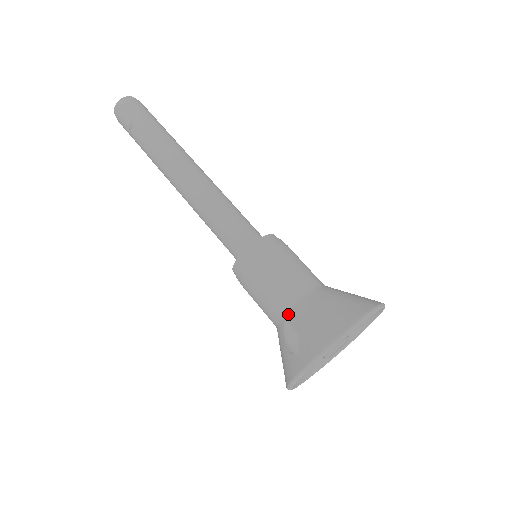
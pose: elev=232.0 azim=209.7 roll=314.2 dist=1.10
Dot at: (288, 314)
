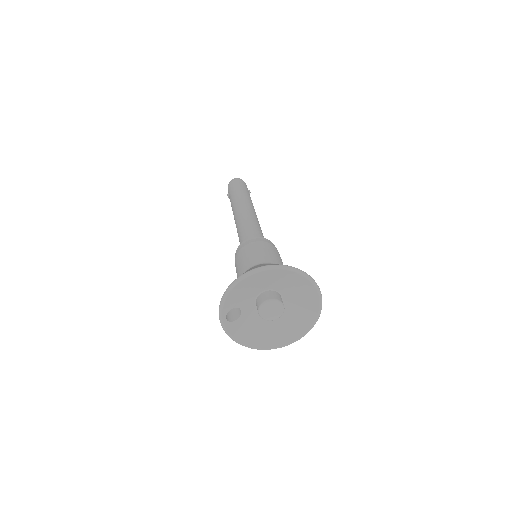
Dot at: occluded
